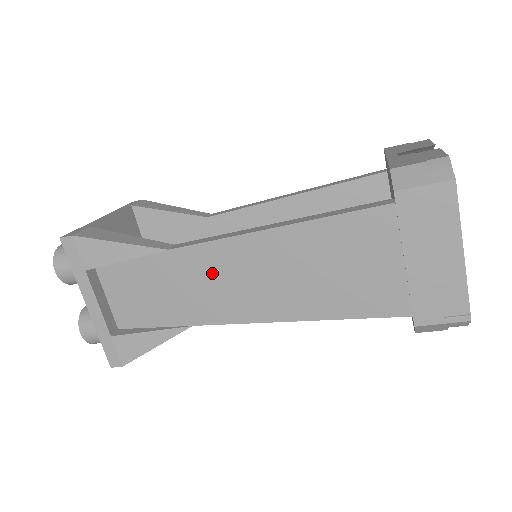
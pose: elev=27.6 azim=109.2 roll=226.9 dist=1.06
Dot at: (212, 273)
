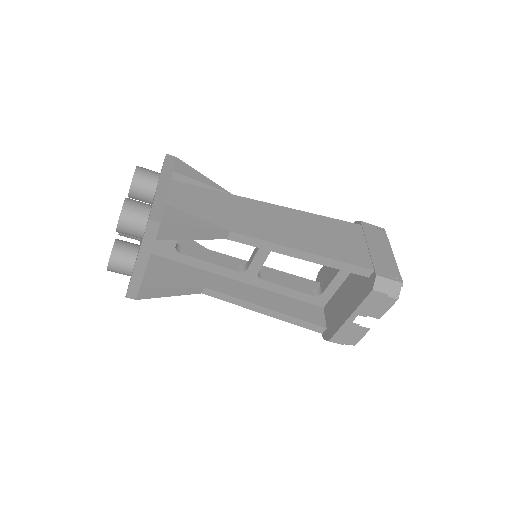
Dot at: (257, 213)
